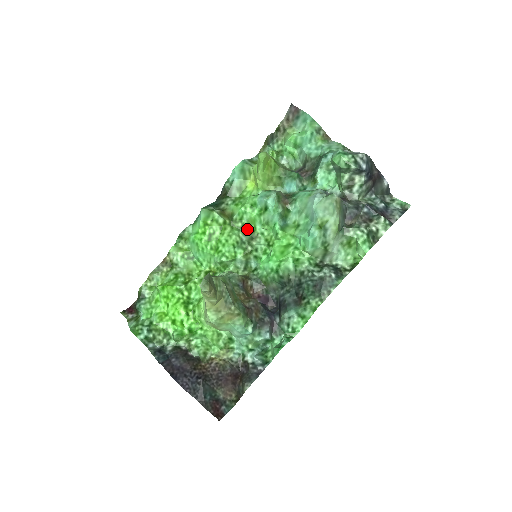
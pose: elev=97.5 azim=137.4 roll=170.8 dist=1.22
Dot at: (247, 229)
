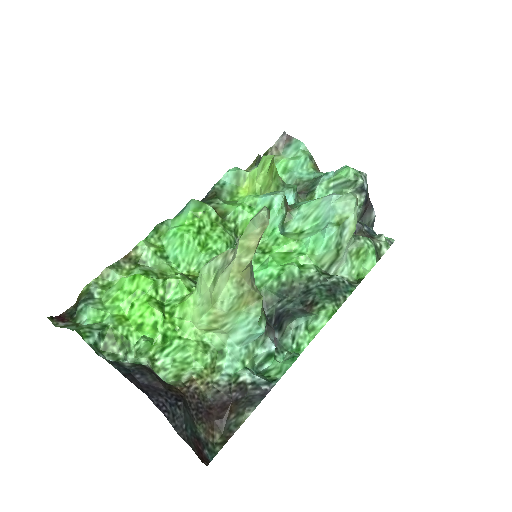
Dot at: (238, 234)
